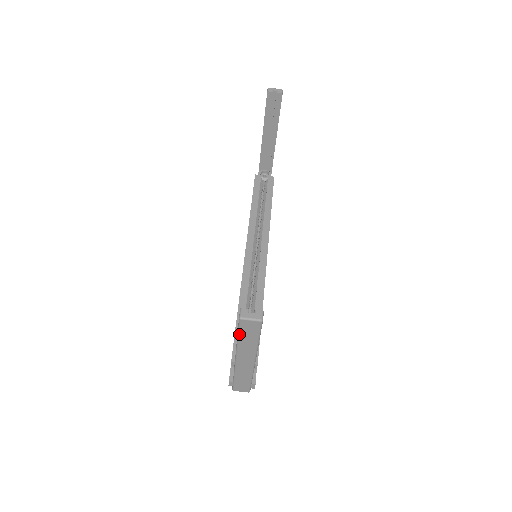
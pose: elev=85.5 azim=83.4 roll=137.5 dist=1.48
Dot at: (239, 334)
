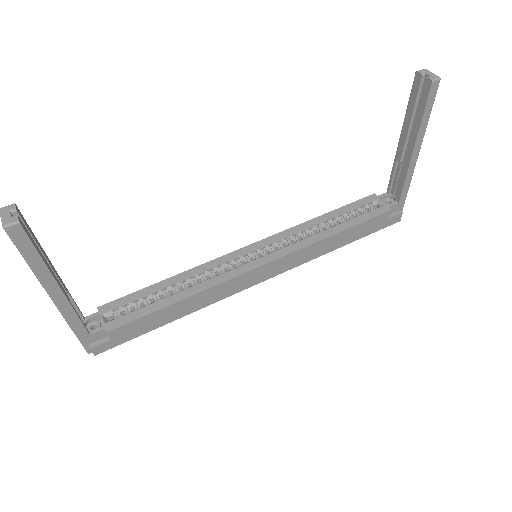
Dot at: occluded
